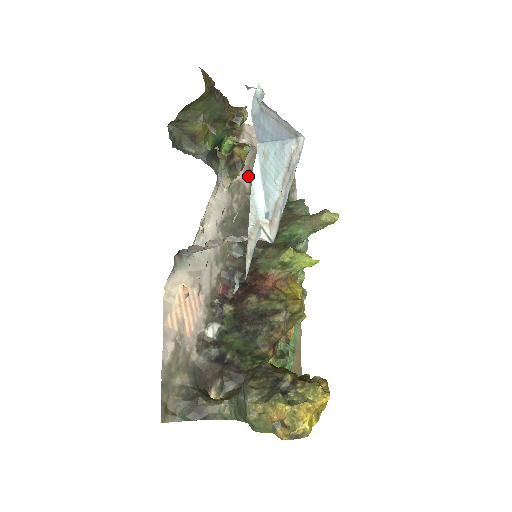
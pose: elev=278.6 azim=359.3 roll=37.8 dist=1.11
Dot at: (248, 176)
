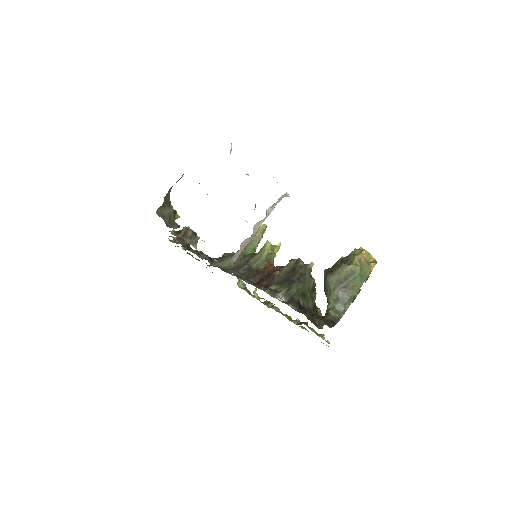
Dot at: occluded
